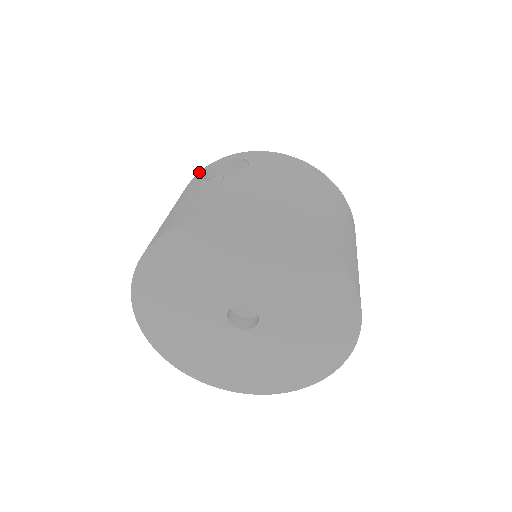
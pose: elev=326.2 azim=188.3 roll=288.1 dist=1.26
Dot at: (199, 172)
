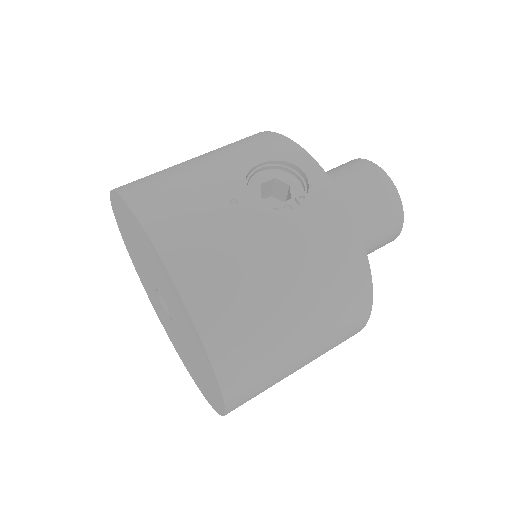
Dot at: (283, 138)
